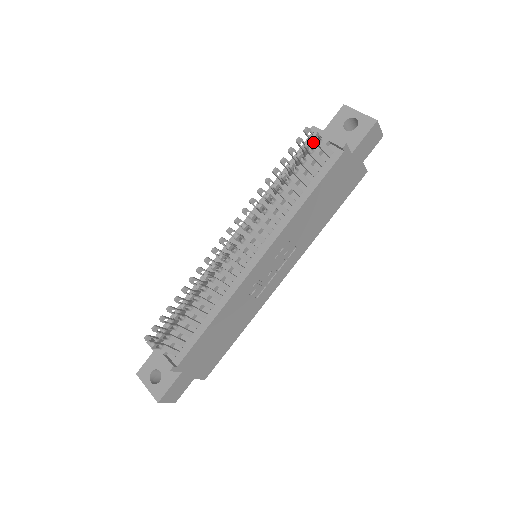
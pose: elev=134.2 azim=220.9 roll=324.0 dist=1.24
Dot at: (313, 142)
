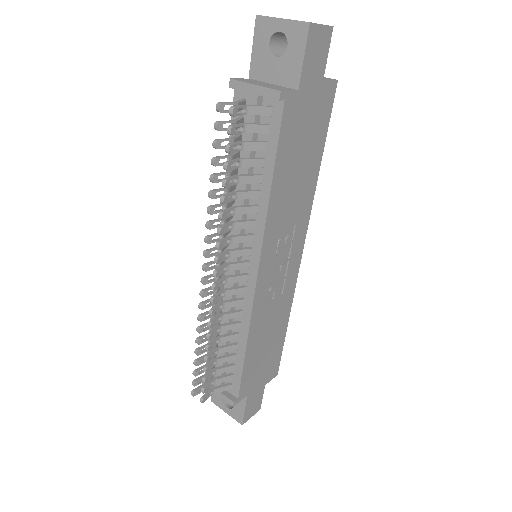
Dot at: (240, 108)
